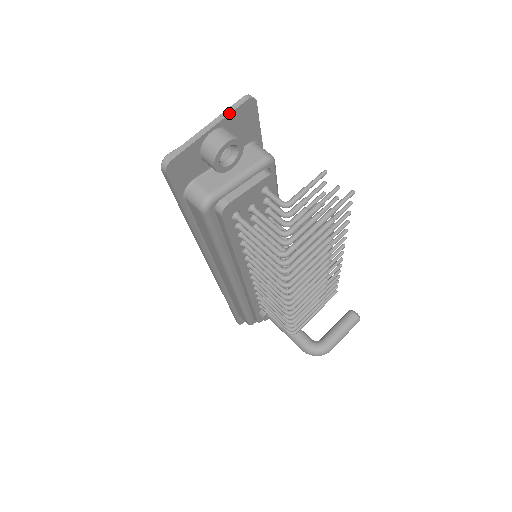
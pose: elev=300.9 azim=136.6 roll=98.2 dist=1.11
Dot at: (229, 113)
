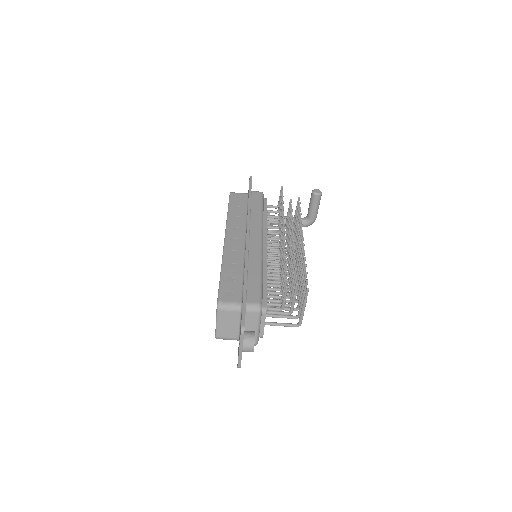
Dot at: occluded
